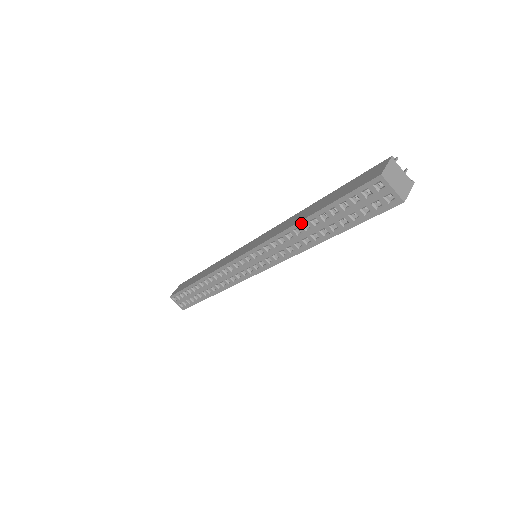
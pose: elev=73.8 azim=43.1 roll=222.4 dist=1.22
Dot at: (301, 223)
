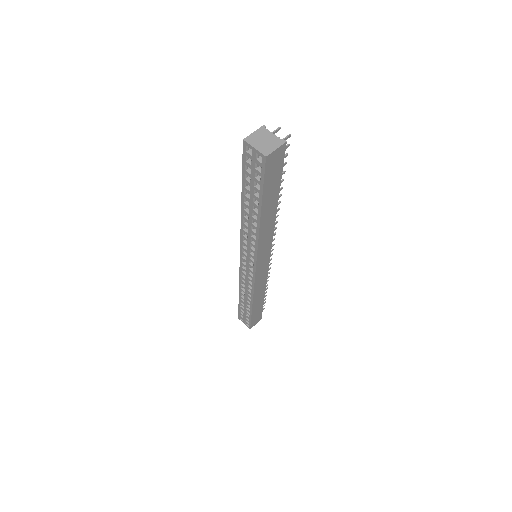
Dot at: (242, 207)
